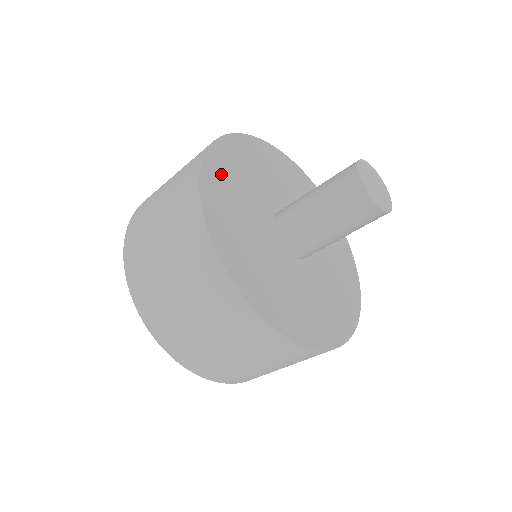
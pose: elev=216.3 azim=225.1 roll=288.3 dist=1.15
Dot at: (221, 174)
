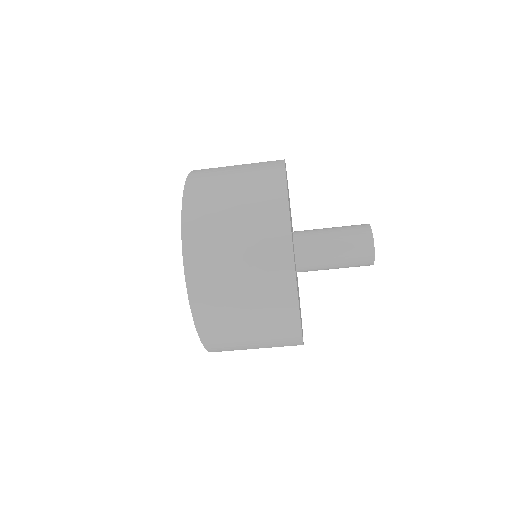
Dot at: occluded
